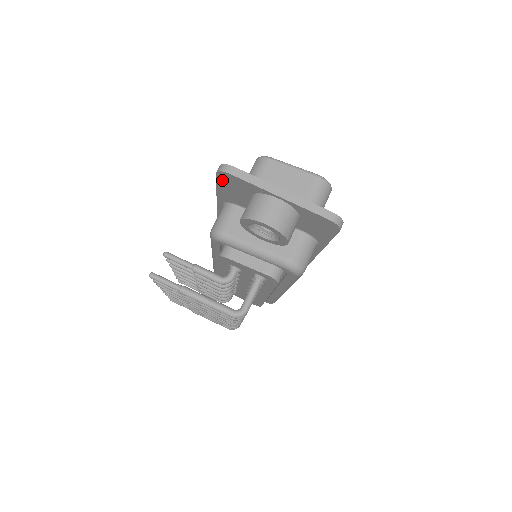
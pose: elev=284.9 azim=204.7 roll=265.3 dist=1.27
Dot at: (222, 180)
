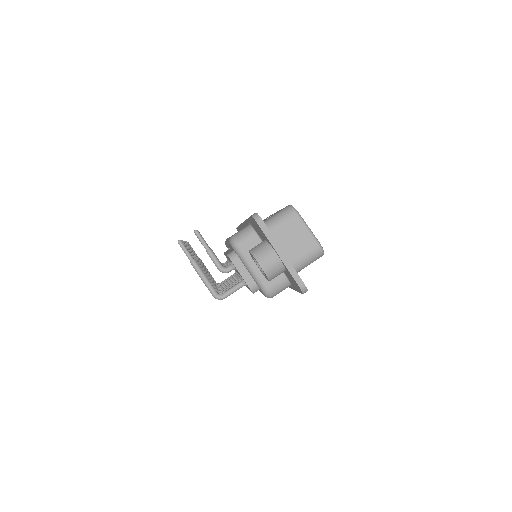
Dot at: (253, 220)
